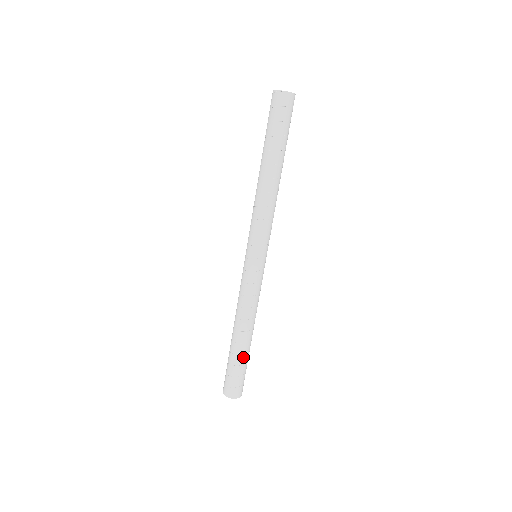
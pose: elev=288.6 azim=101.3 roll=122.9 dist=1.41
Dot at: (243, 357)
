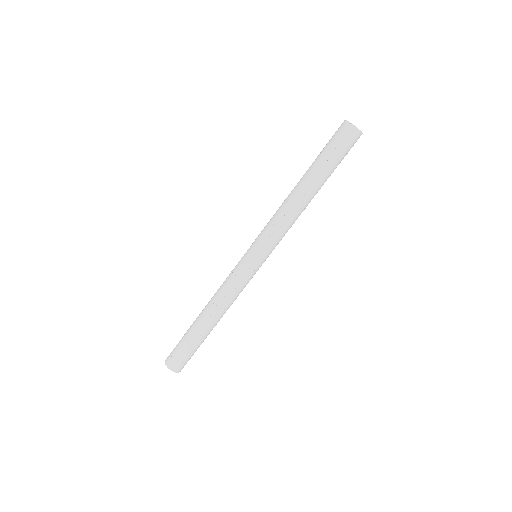
Dot at: (197, 337)
